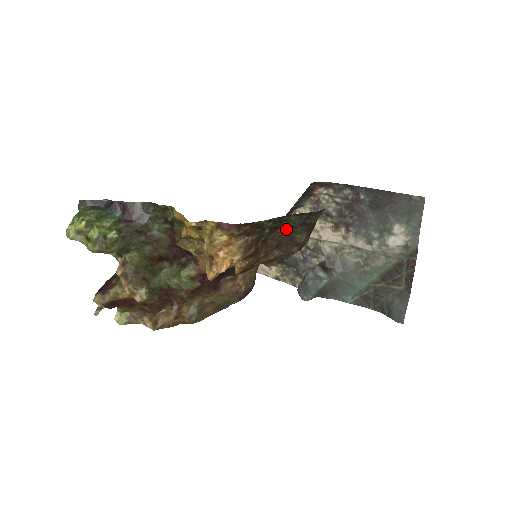
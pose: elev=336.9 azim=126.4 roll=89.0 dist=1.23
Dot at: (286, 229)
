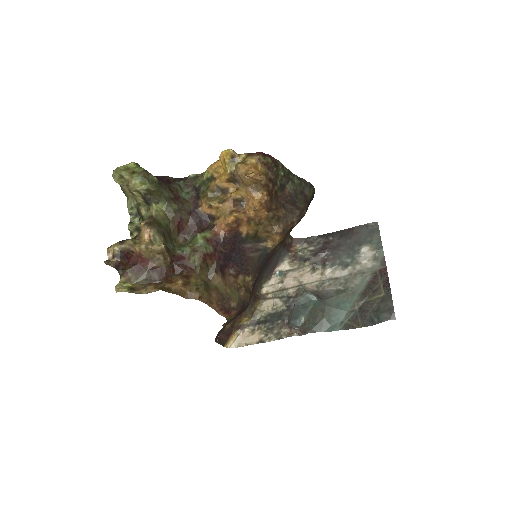
Dot at: (290, 192)
